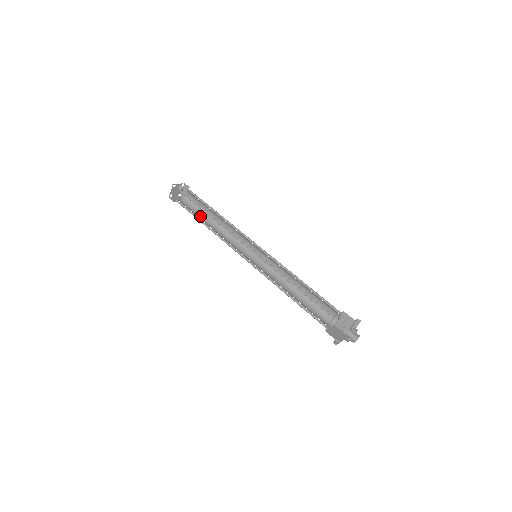
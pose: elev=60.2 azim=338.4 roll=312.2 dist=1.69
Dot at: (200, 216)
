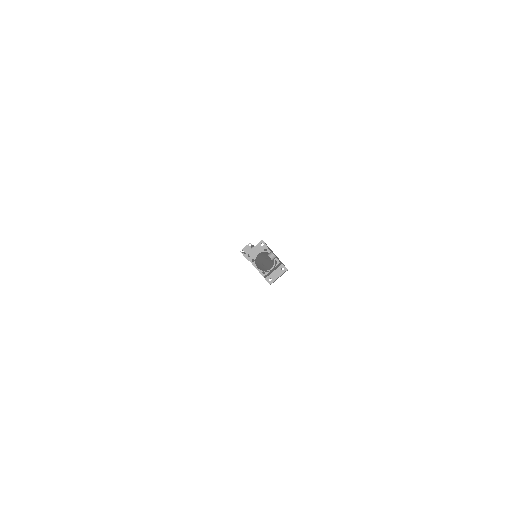
Dot at: occluded
